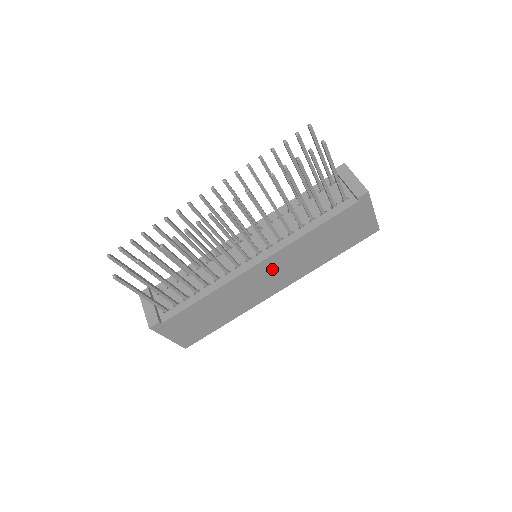
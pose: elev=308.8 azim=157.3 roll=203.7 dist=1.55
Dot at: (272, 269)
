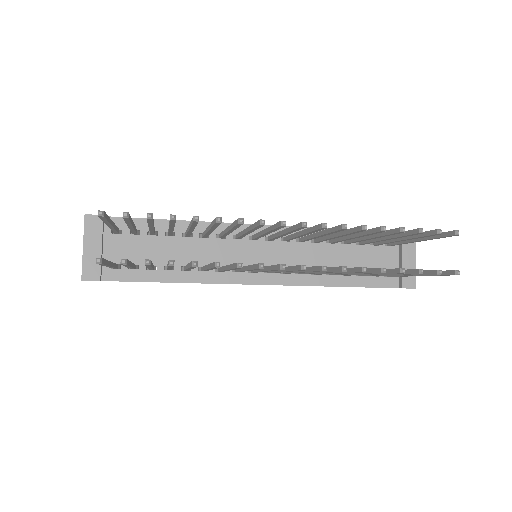
Dot at: occluded
